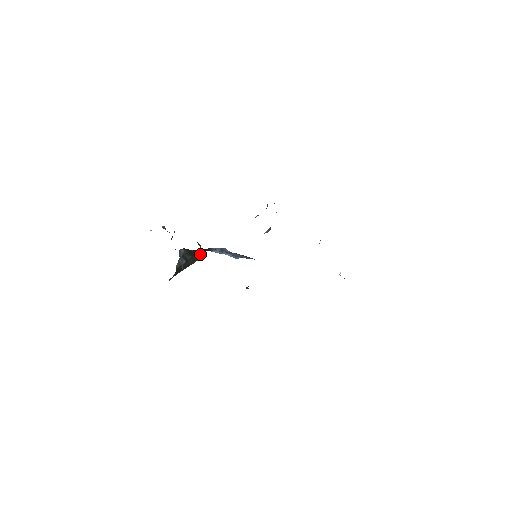
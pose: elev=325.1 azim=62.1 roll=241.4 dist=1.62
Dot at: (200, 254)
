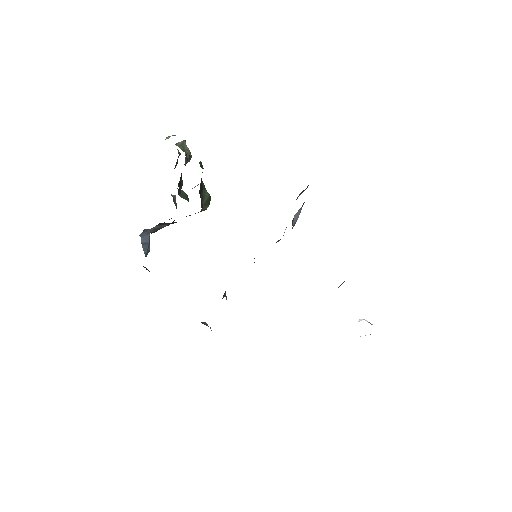
Dot at: occluded
